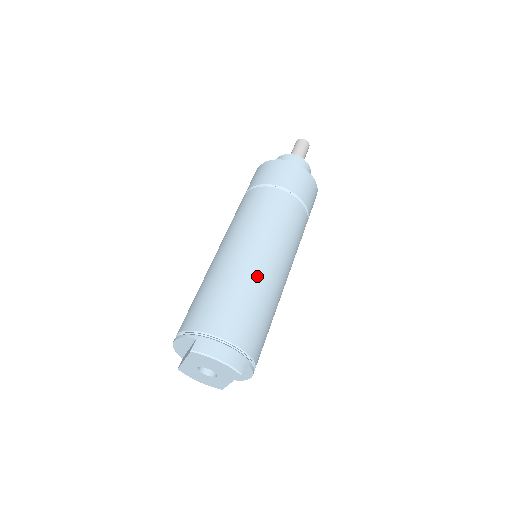
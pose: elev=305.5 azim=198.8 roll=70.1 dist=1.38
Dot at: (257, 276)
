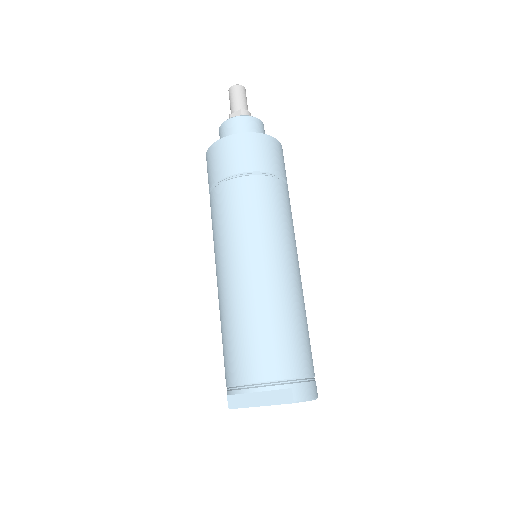
Dot at: (301, 295)
